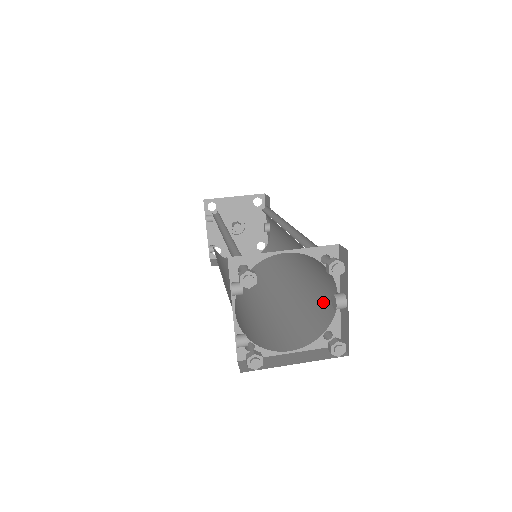
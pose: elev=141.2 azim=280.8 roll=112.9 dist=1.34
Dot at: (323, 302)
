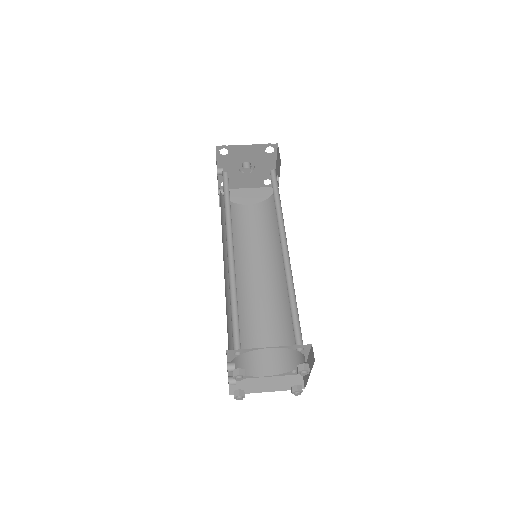
Dot at: occluded
